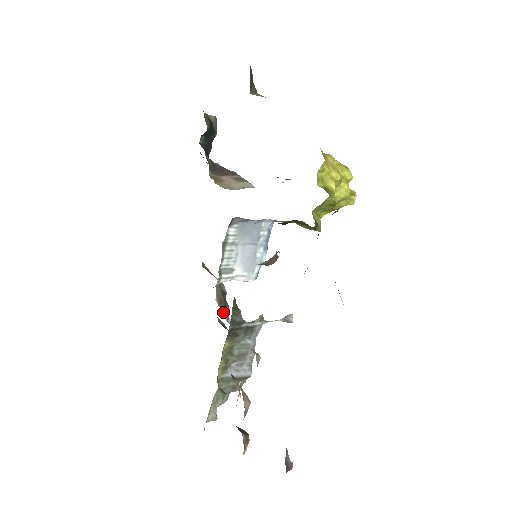
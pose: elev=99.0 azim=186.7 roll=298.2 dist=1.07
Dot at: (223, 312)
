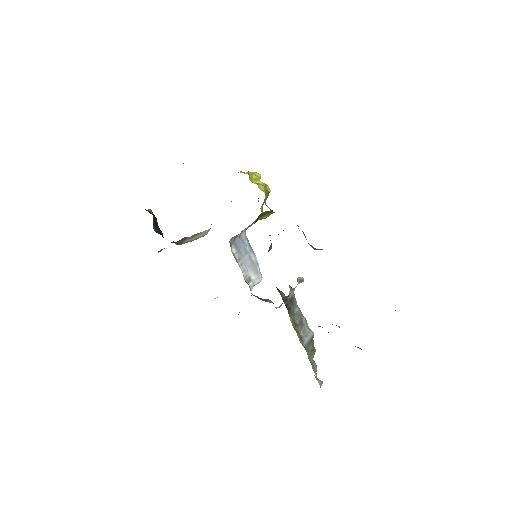
Dot at: occluded
